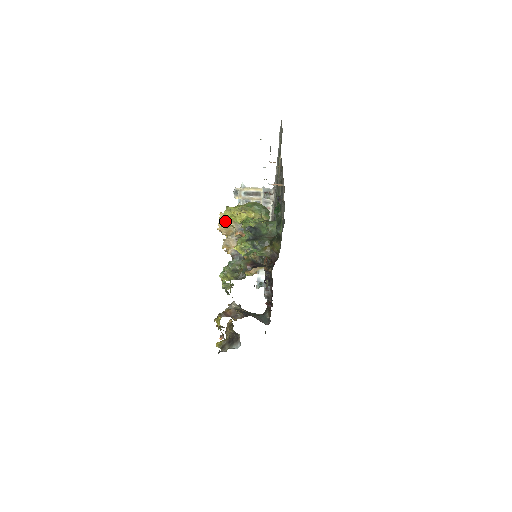
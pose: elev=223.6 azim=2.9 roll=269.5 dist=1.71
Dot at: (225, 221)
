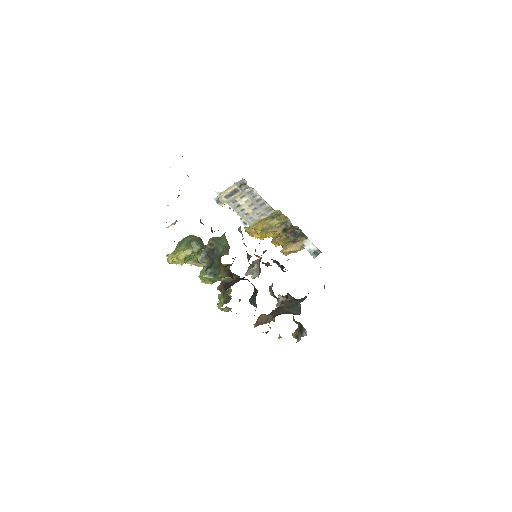
Dot at: occluded
